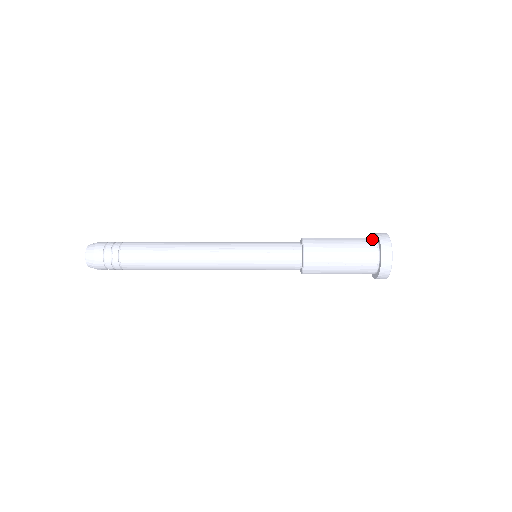
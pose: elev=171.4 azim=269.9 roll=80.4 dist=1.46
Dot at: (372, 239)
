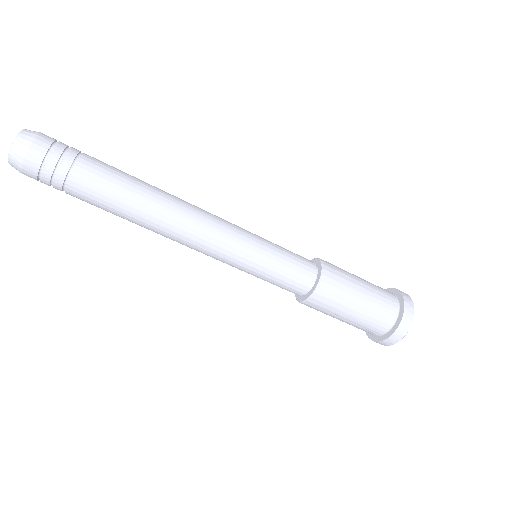
Dot at: occluded
